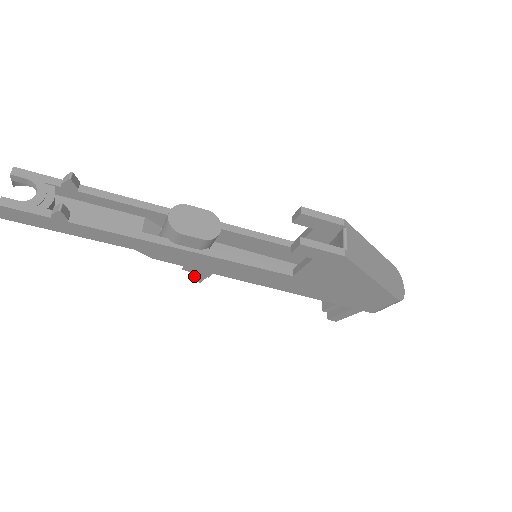
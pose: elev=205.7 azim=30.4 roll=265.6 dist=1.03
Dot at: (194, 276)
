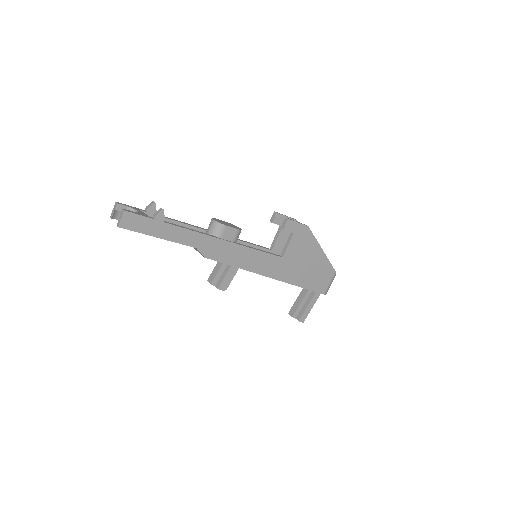
Dot at: (222, 283)
